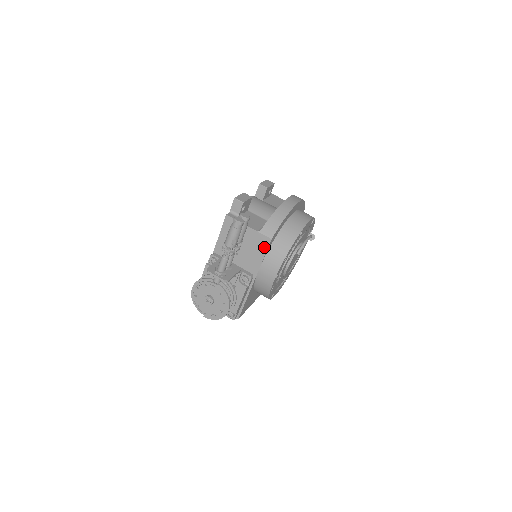
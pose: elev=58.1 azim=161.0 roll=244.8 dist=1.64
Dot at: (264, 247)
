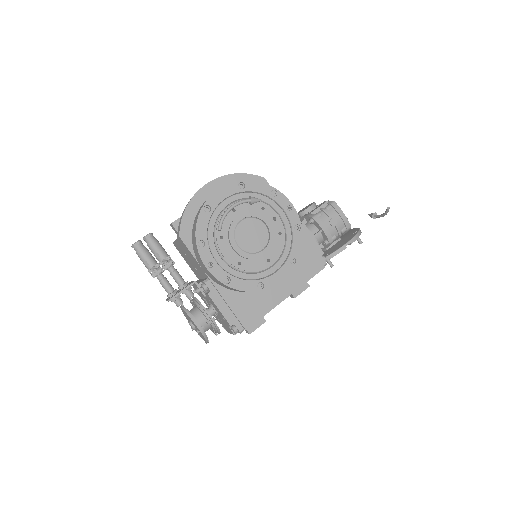
Dot at: (186, 248)
